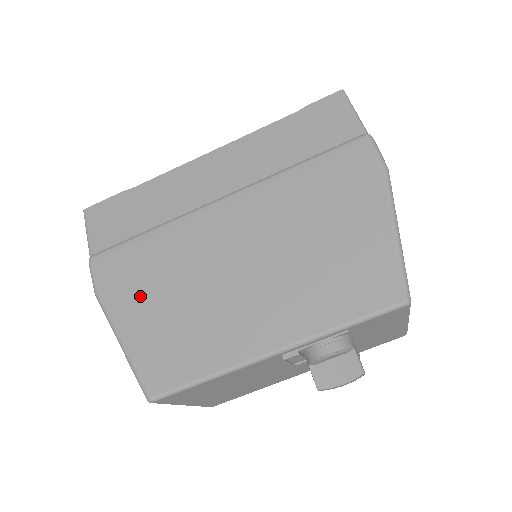
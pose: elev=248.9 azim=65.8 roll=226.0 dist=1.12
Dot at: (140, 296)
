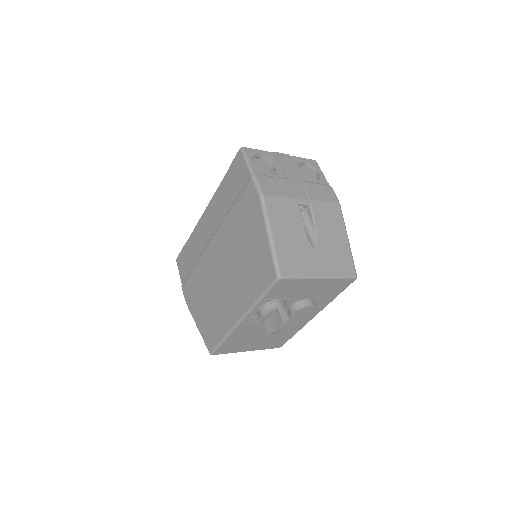
Dot at: (198, 302)
